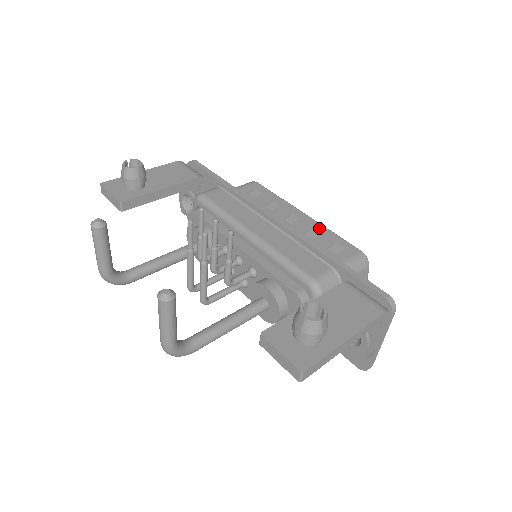
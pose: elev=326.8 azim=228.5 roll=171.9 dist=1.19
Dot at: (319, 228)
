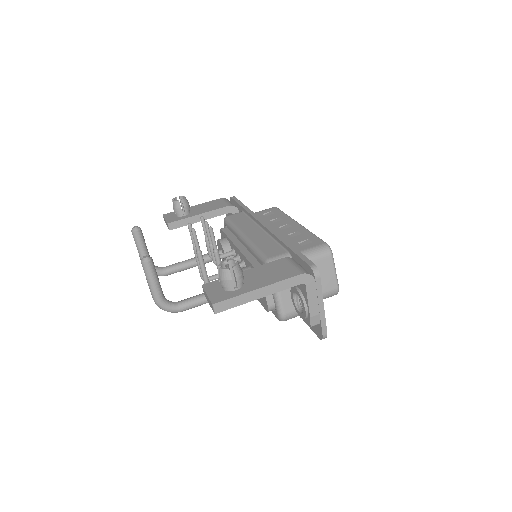
Dot at: (302, 231)
